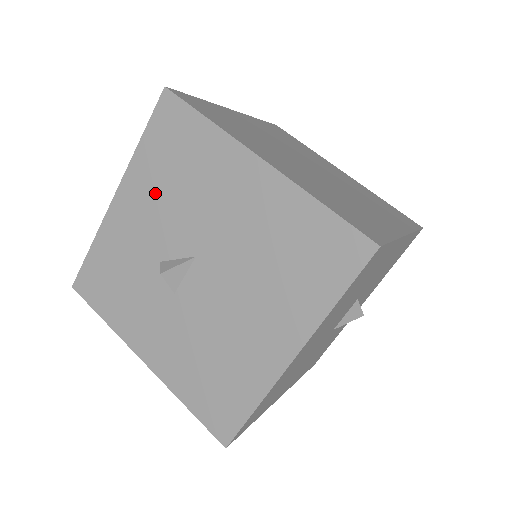
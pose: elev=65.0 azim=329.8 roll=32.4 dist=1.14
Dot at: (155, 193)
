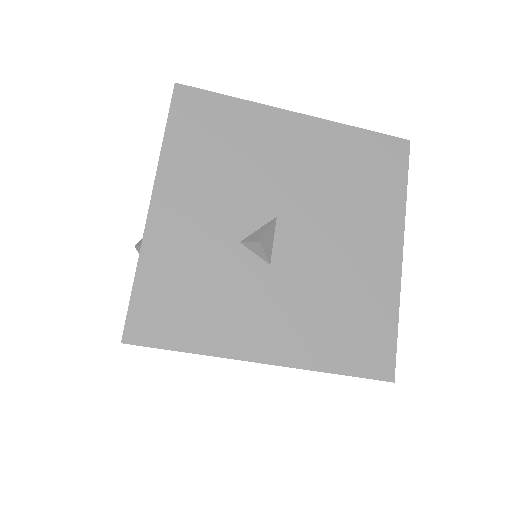
Dot at: (204, 179)
